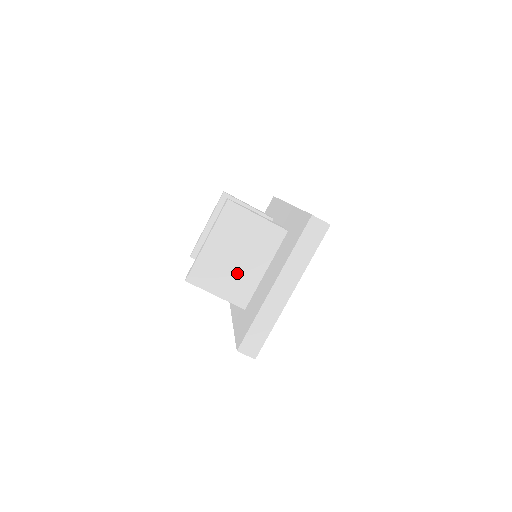
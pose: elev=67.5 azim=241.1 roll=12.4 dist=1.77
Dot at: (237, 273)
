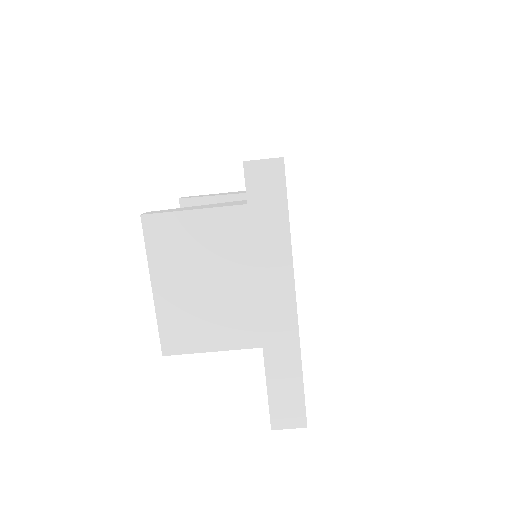
Dot at: (222, 305)
